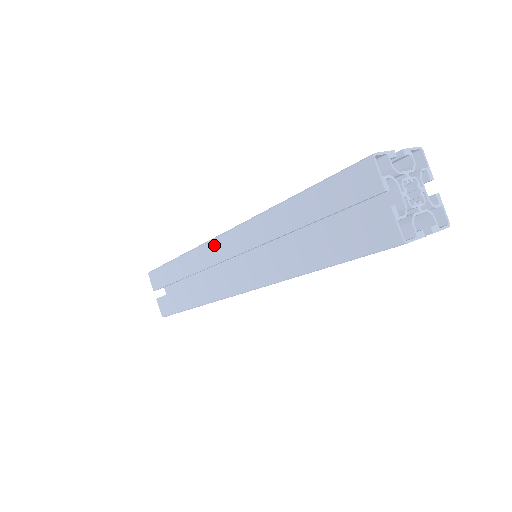
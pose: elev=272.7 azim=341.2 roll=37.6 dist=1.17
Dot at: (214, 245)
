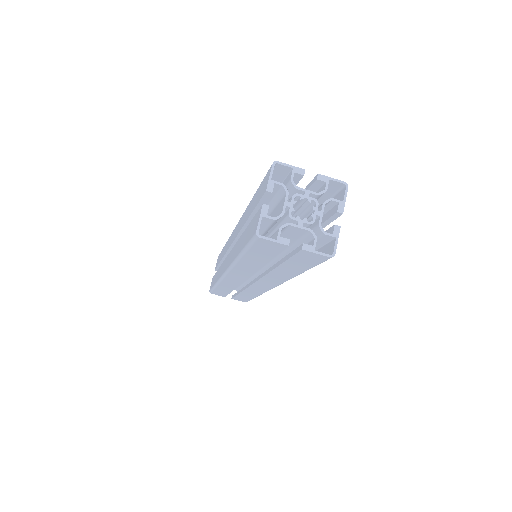
Dot at: (228, 279)
